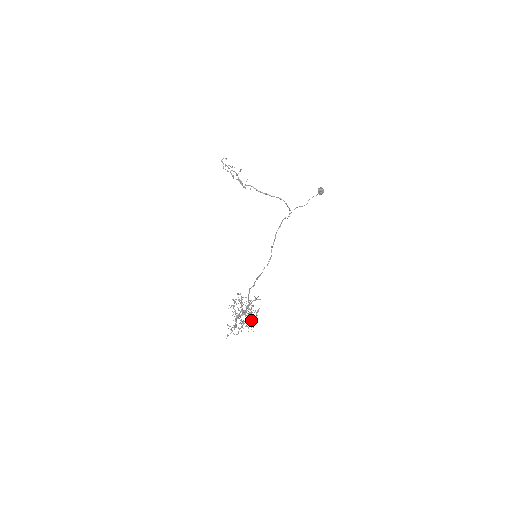
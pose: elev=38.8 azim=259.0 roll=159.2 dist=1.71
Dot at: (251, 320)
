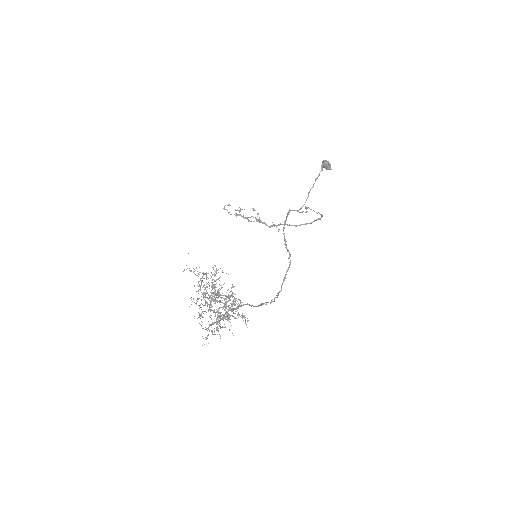
Dot at: (214, 297)
